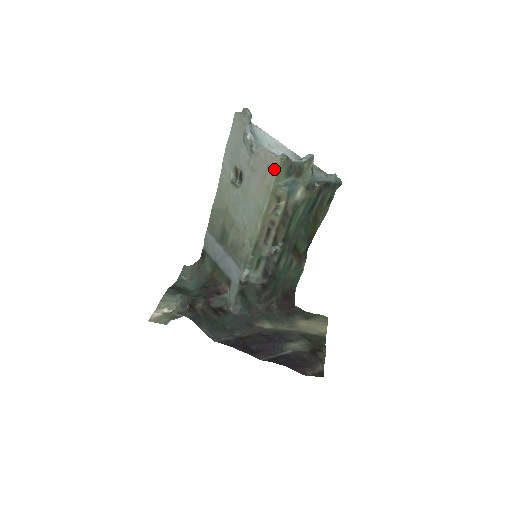
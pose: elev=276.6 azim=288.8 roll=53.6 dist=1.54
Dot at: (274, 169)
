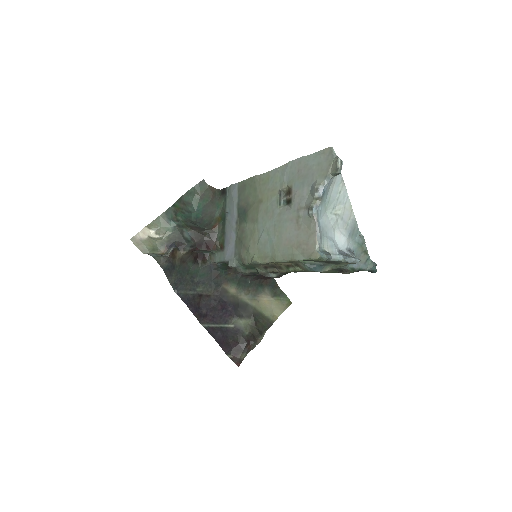
Dot at: (308, 254)
